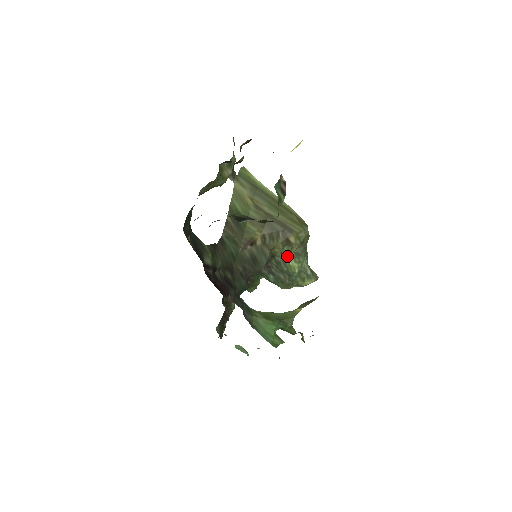
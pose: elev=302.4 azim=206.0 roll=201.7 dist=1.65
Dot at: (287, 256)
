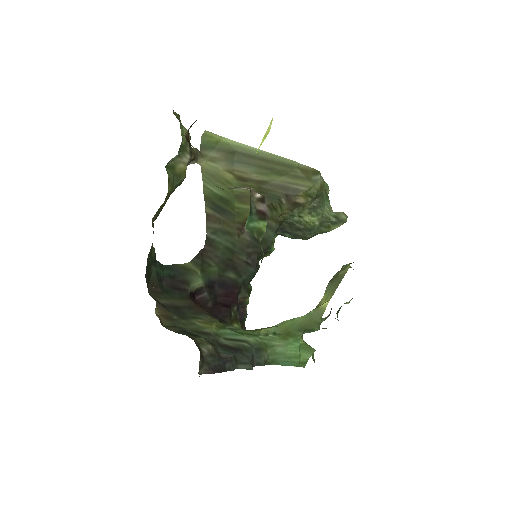
Dot at: (300, 215)
